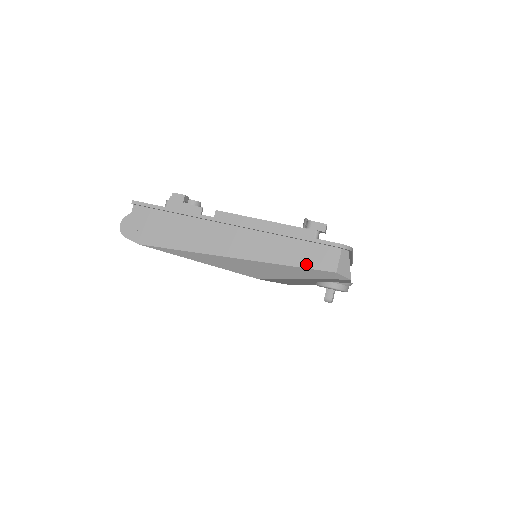
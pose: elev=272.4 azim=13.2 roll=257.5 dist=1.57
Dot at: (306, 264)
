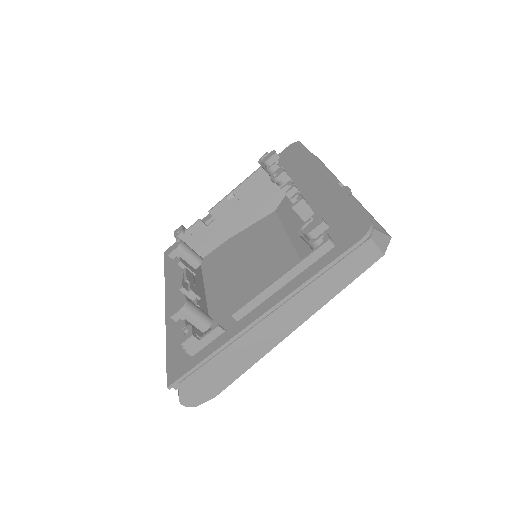
Dot at: (355, 275)
